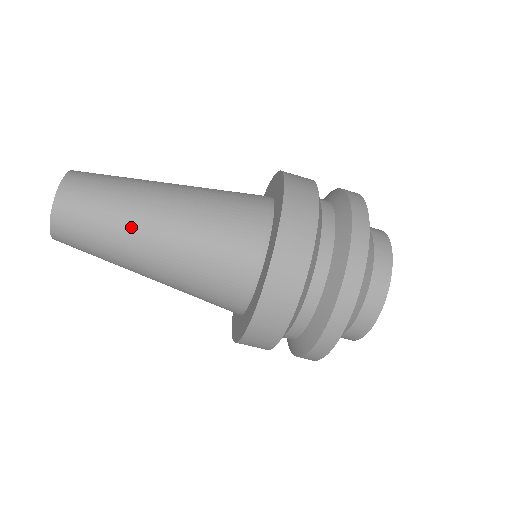
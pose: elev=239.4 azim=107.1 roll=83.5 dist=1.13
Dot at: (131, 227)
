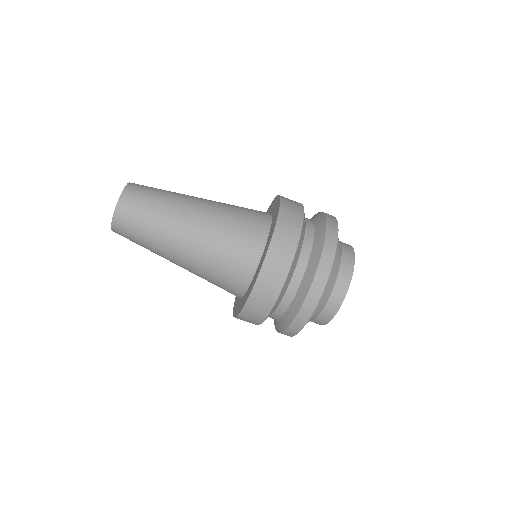
Dot at: (180, 200)
